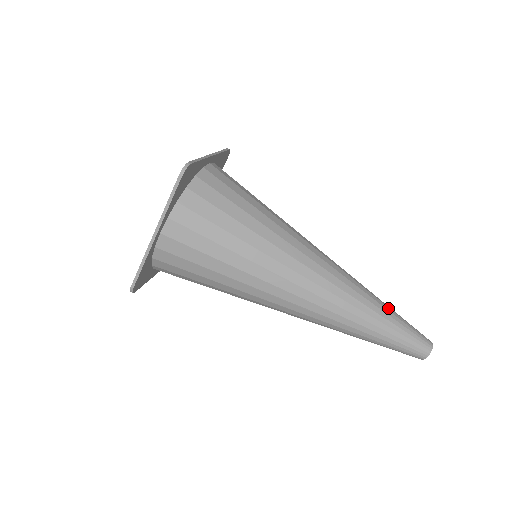
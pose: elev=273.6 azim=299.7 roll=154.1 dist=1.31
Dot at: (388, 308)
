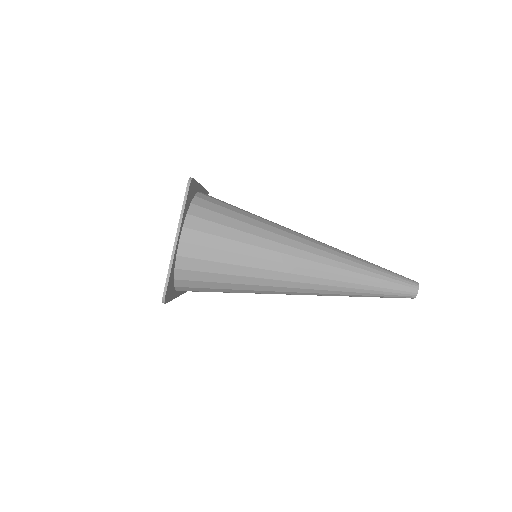
Dot at: (373, 264)
